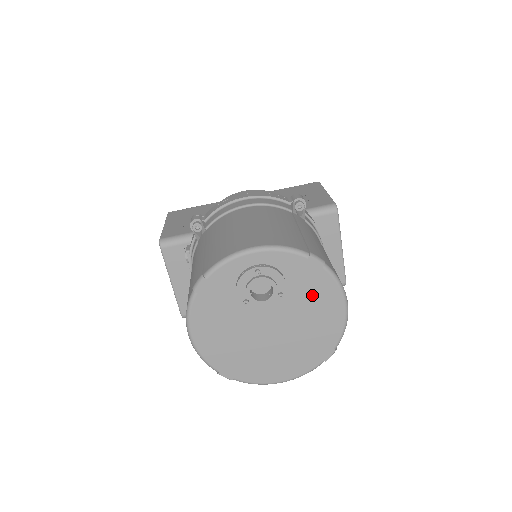
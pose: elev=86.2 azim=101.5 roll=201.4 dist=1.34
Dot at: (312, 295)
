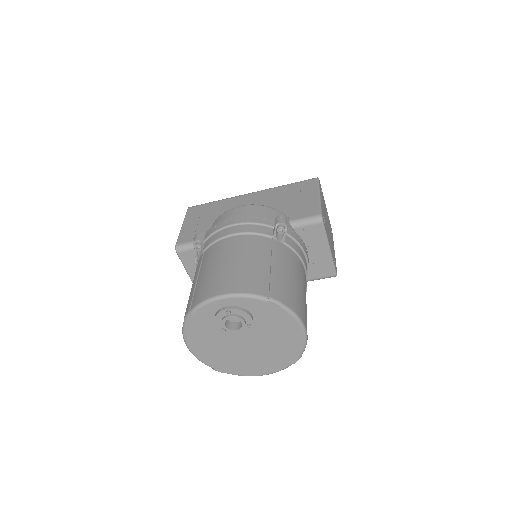
Dot at: (275, 324)
